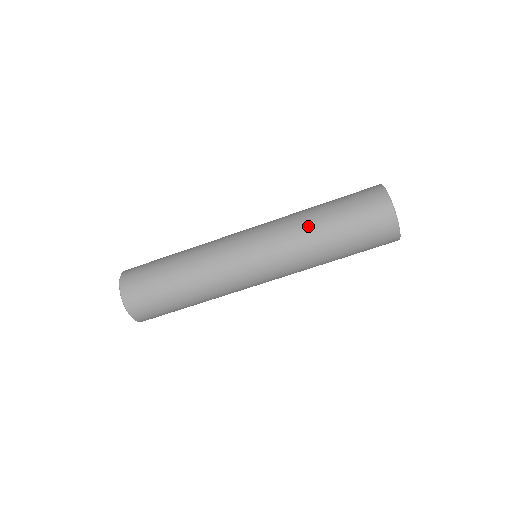
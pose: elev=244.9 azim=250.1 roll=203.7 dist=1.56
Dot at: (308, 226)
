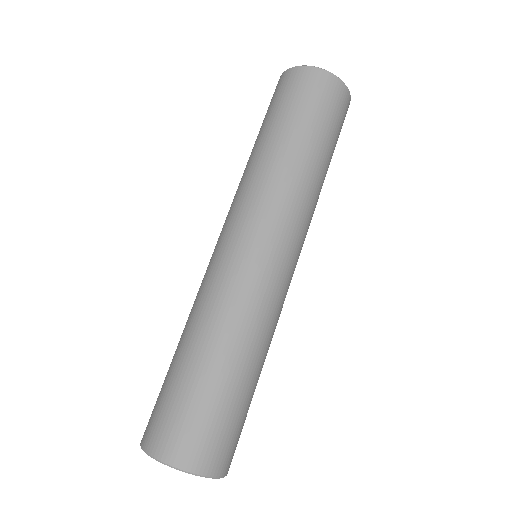
Dot at: occluded
